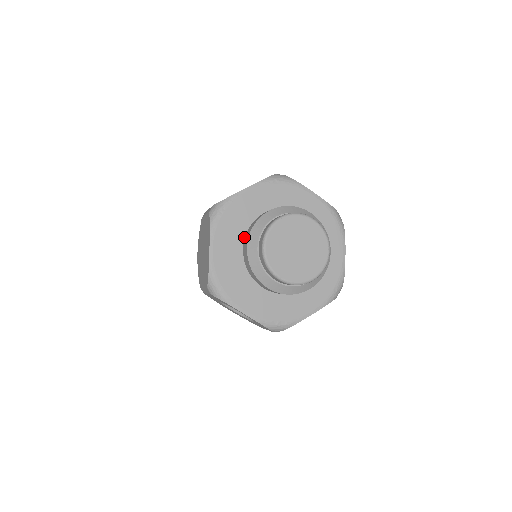
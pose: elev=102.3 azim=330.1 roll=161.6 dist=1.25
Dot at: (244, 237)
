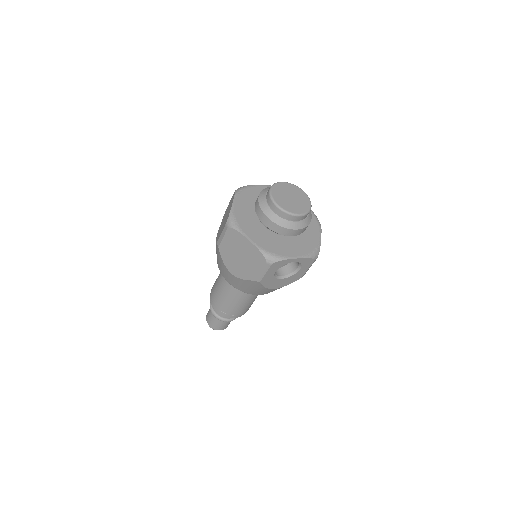
Dot at: (257, 224)
